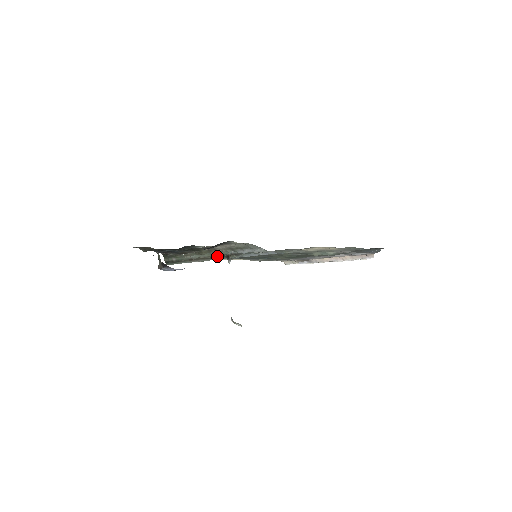
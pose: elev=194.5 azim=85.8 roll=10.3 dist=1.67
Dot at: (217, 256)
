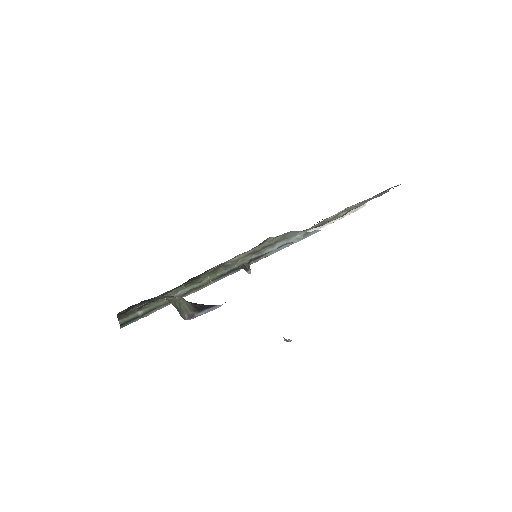
Dot at: (224, 274)
